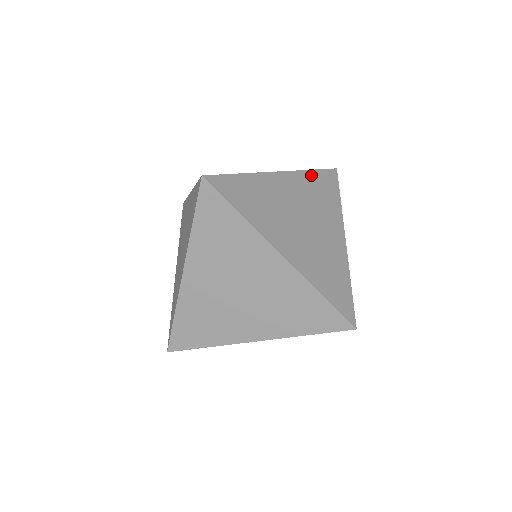
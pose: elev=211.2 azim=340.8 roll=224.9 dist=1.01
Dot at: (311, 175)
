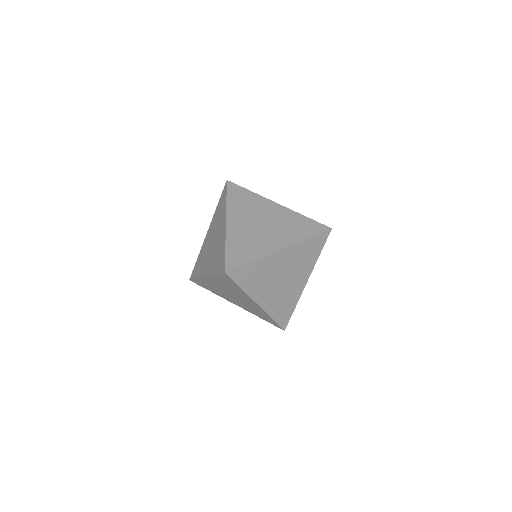
Dot at: occluded
